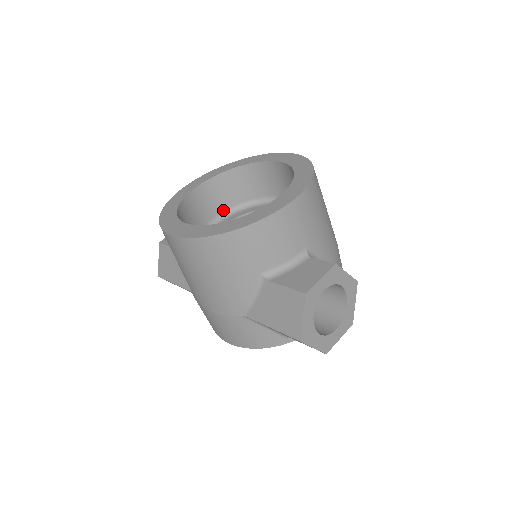
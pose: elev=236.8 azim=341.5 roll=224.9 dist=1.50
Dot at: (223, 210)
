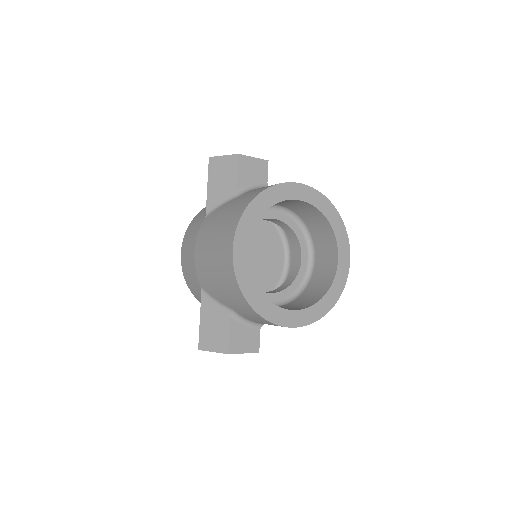
Dot at: (289, 208)
